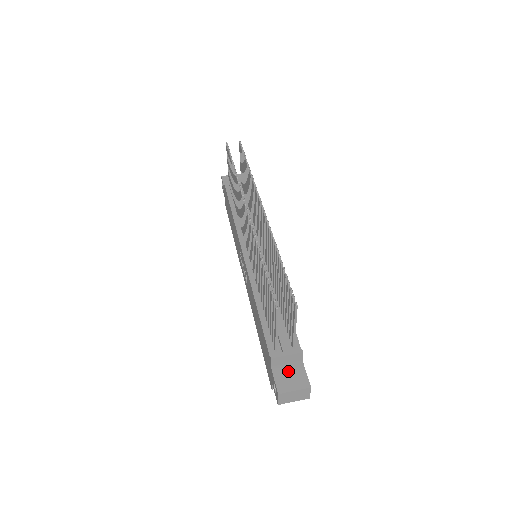
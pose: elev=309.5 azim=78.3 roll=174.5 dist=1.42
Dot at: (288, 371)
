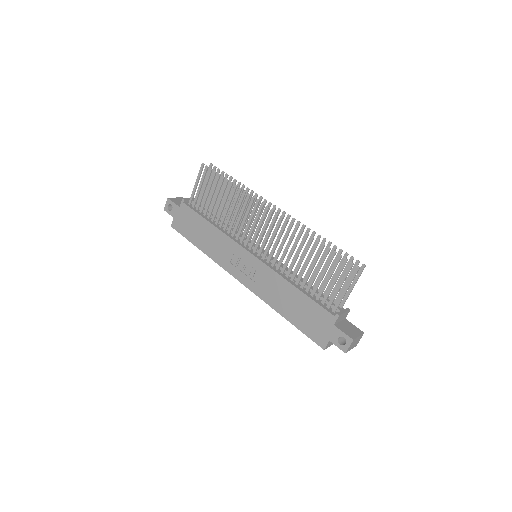
Dot at: (345, 326)
